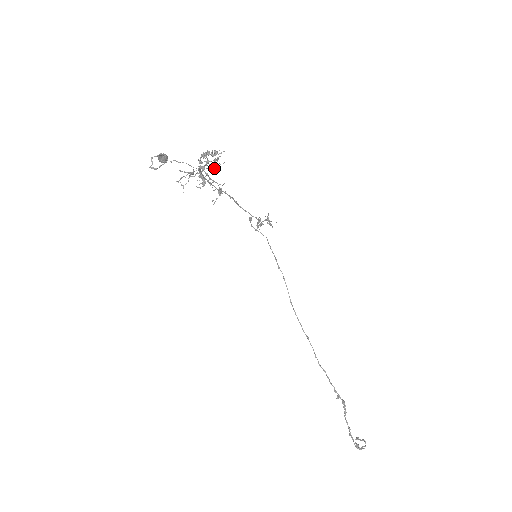
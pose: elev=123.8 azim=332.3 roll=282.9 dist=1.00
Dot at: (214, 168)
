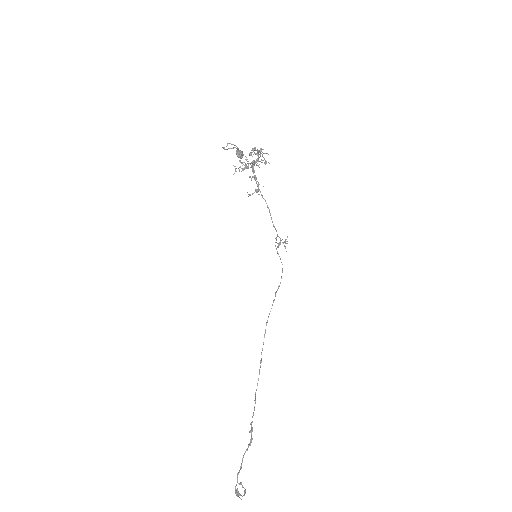
Dot at: occluded
